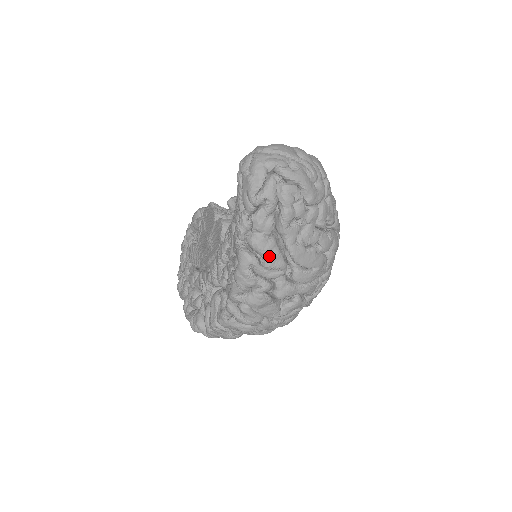
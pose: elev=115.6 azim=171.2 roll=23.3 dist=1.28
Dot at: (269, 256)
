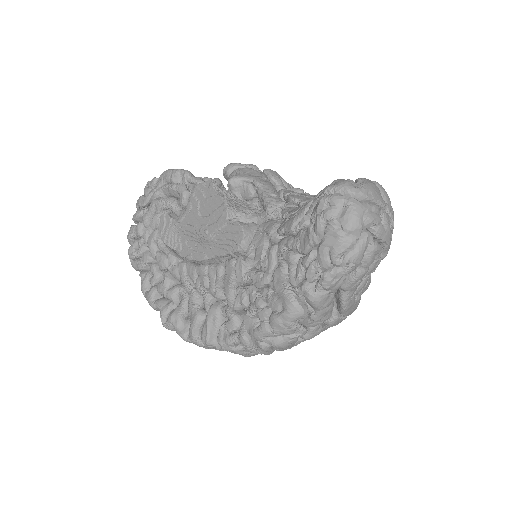
Dot at: (324, 311)
